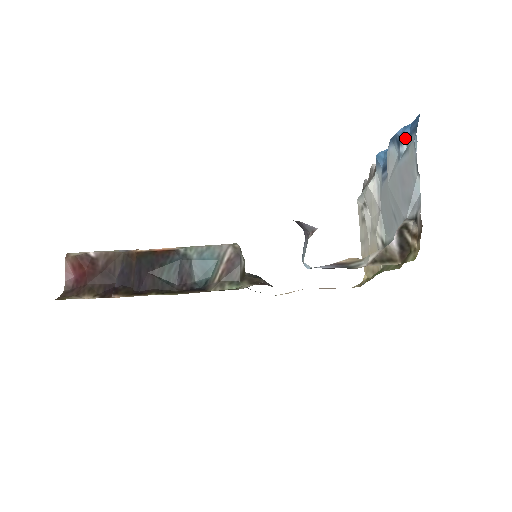
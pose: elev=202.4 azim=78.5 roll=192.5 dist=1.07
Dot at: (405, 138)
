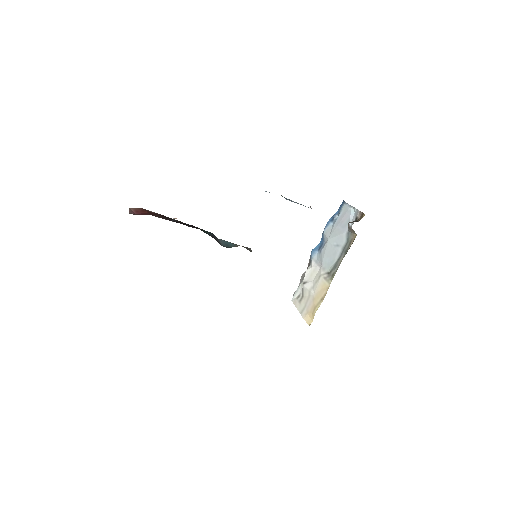
Dot at: (336, 214)
